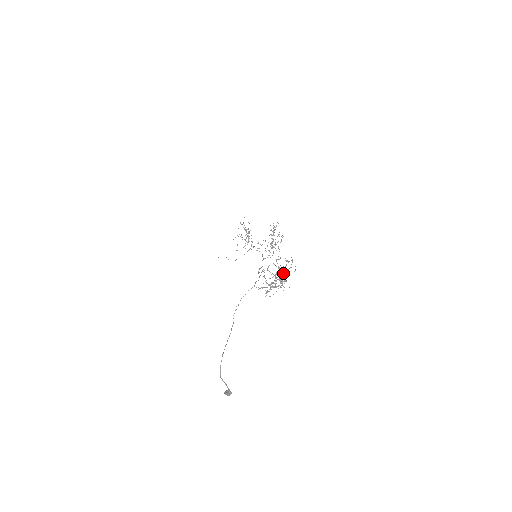
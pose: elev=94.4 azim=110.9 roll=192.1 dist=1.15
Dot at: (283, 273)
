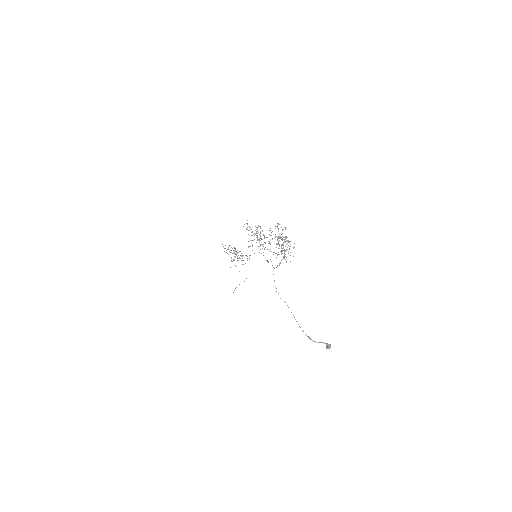
Dot at: occluded
